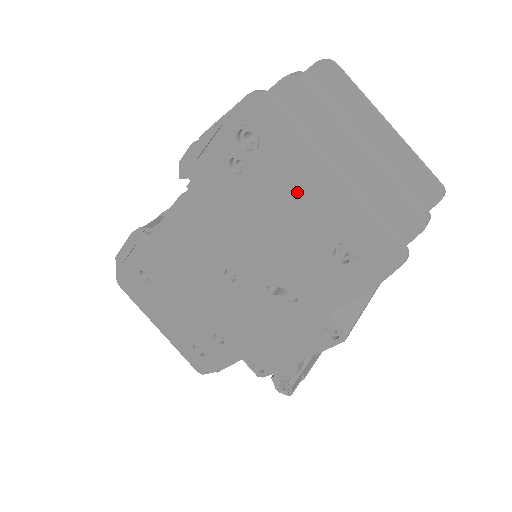
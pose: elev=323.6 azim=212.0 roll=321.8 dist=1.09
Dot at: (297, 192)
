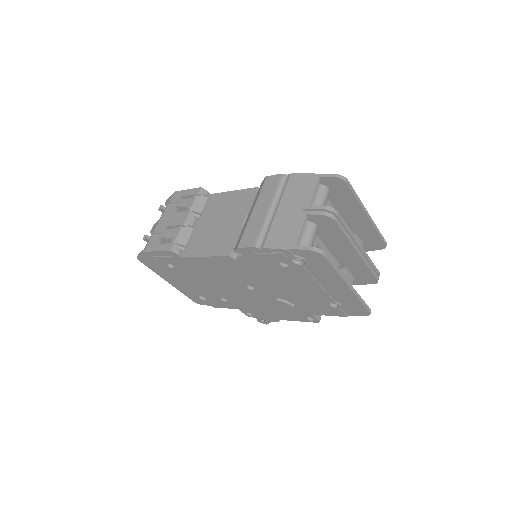
Dot at: (320, 283)
